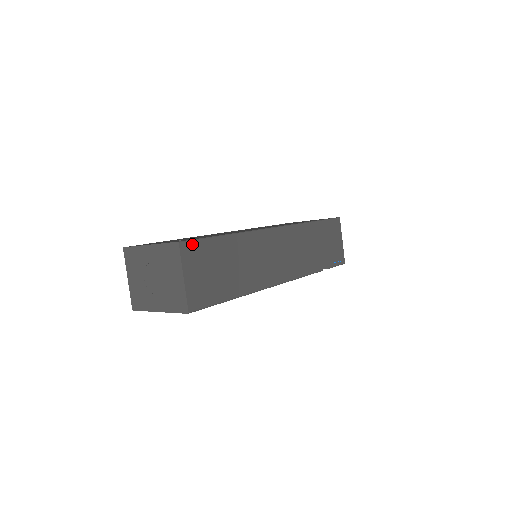
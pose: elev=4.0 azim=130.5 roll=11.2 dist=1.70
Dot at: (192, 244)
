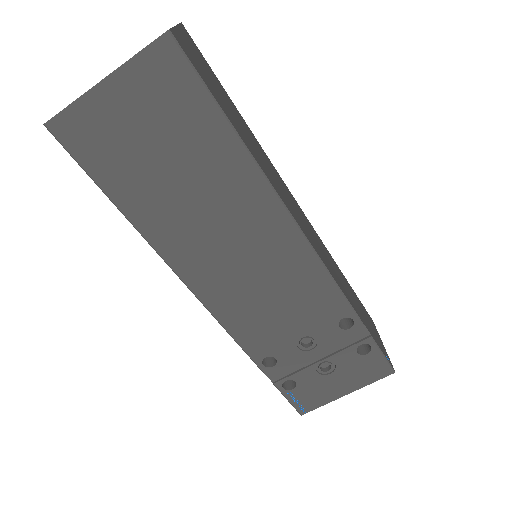
Dot at: (195, 46)
